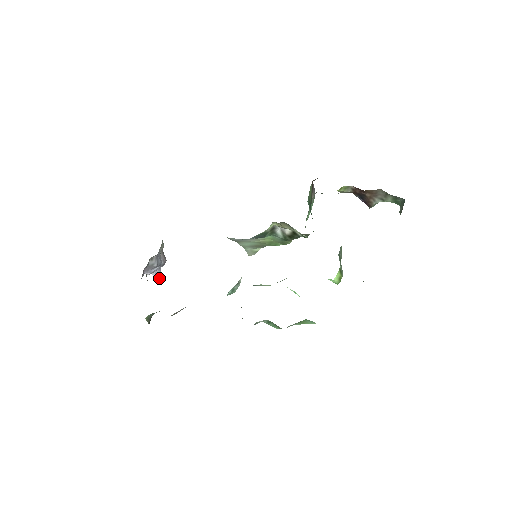
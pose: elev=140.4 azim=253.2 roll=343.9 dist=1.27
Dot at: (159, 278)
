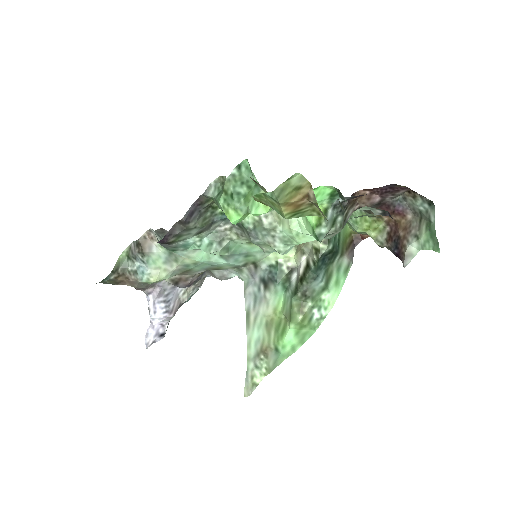
Dot at: (148, 342)
